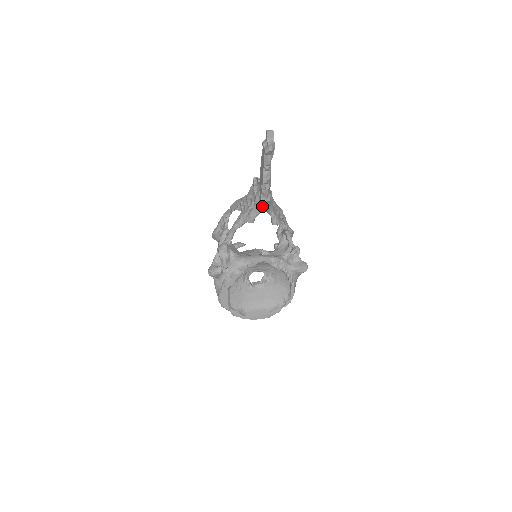
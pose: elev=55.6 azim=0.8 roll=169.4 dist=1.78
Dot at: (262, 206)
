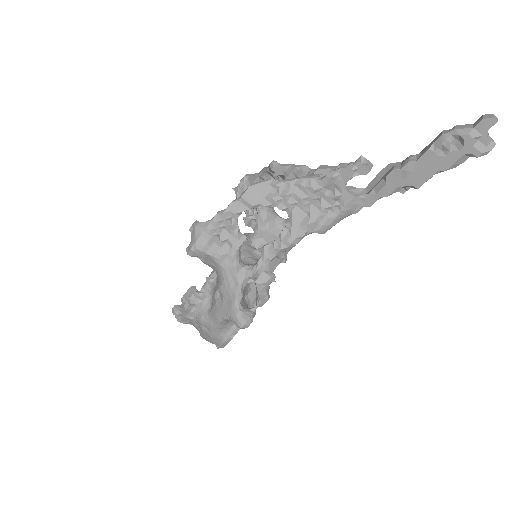
Dot at: (360, 209)
